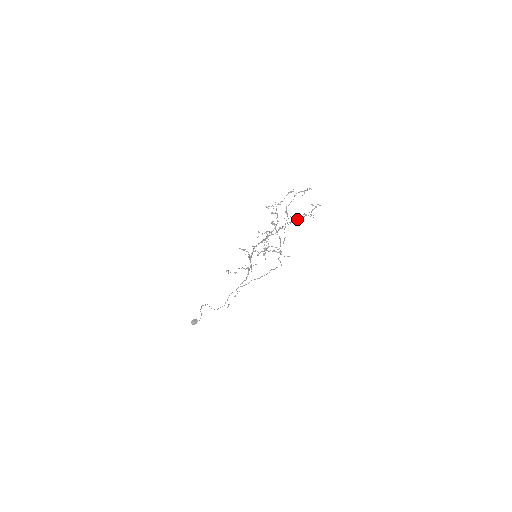
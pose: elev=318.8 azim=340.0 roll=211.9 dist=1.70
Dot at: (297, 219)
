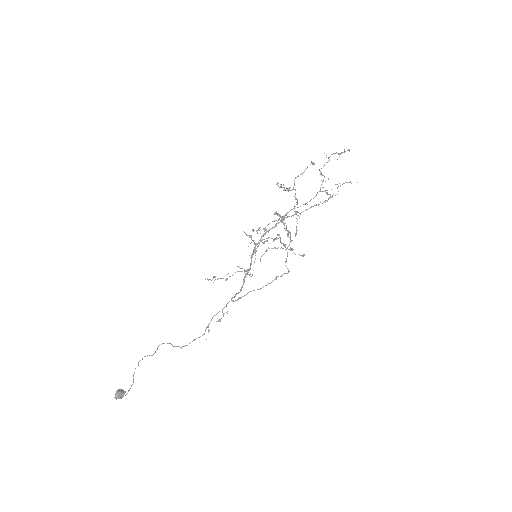
Dot at: (314, 205)
